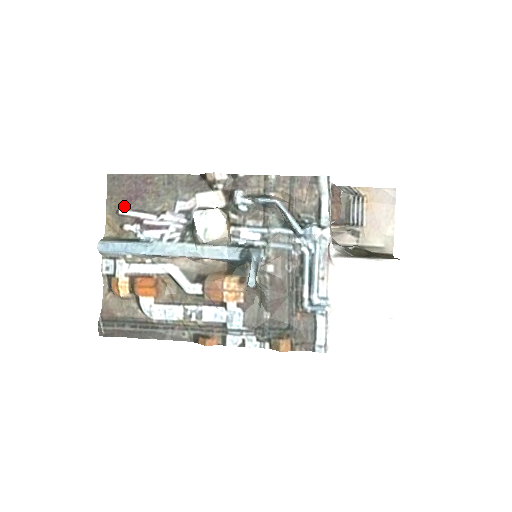
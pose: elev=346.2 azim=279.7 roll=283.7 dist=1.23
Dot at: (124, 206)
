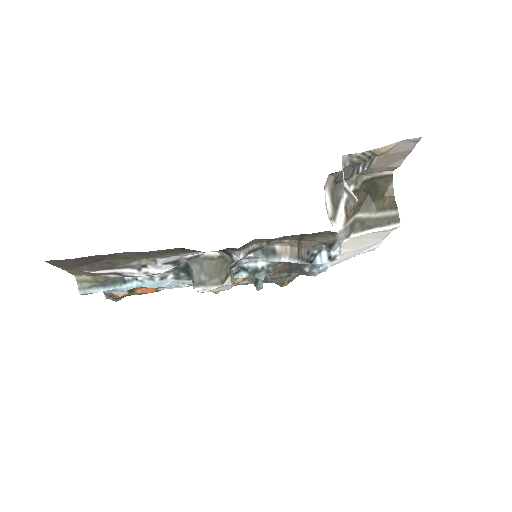
Dot at: (88, 270)
